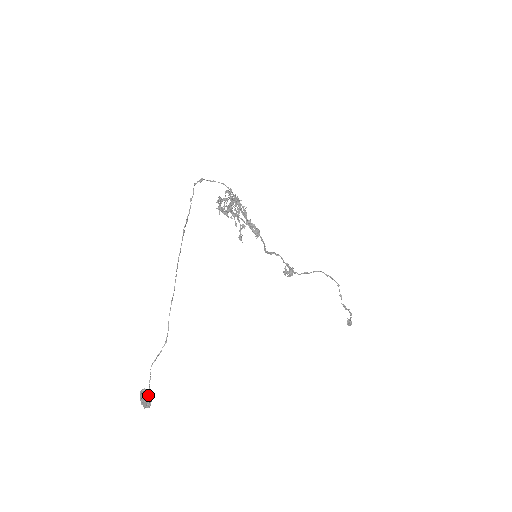
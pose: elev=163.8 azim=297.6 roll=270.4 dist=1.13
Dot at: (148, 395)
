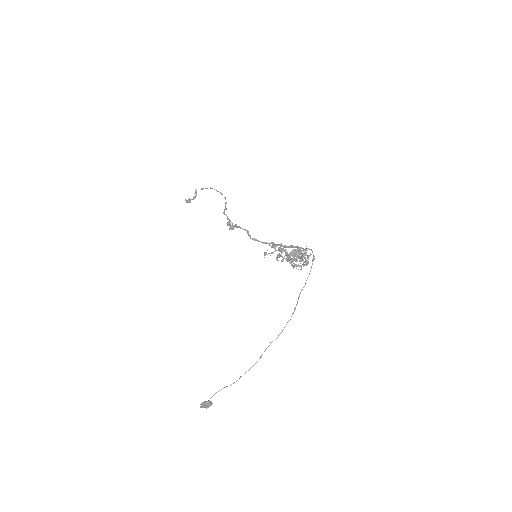
Dot at: occluded
